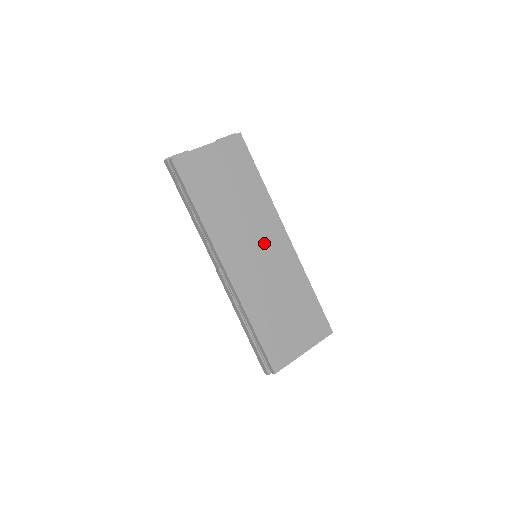
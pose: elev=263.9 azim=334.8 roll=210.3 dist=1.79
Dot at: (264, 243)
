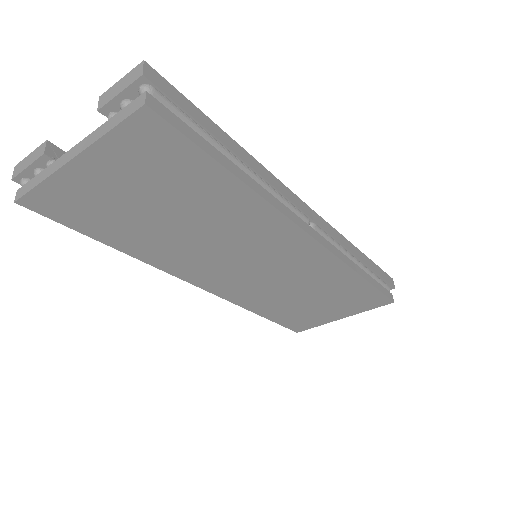
Dot at: (263, 255)
